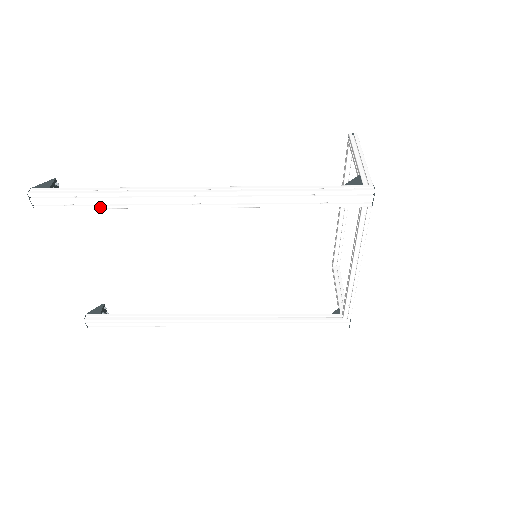
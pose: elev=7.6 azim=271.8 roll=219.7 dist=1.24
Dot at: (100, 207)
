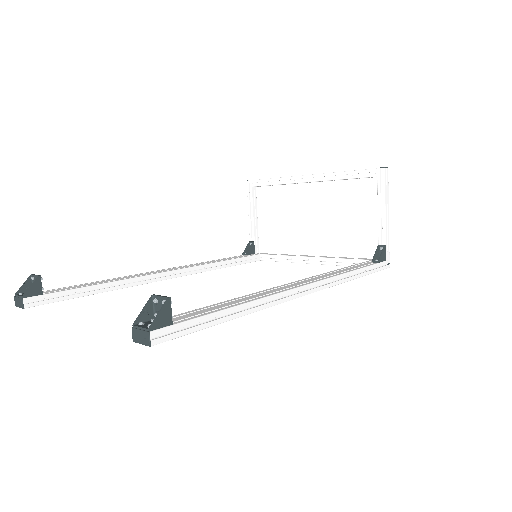
Dot at: occluded
